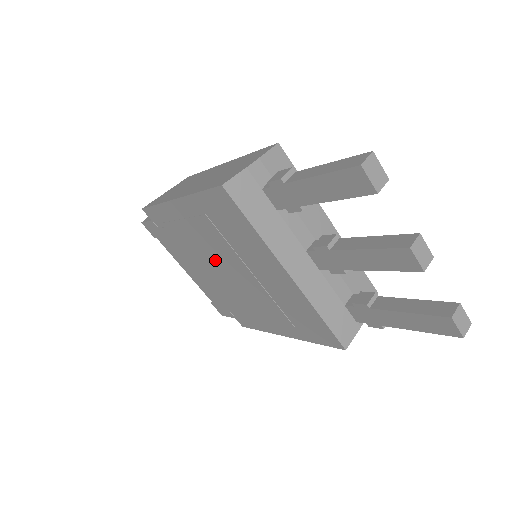
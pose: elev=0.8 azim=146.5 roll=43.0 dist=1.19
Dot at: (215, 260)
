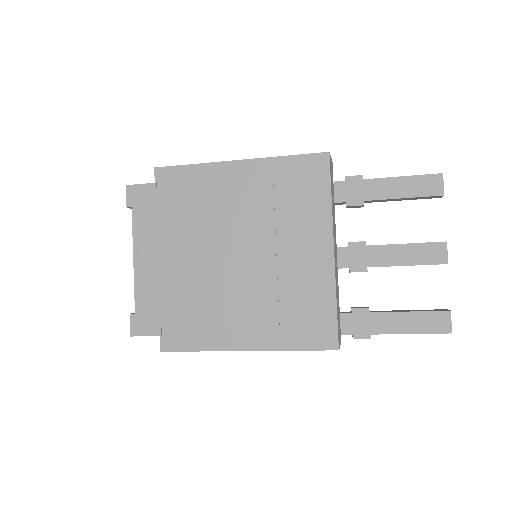
Dot at: (225, 237)
